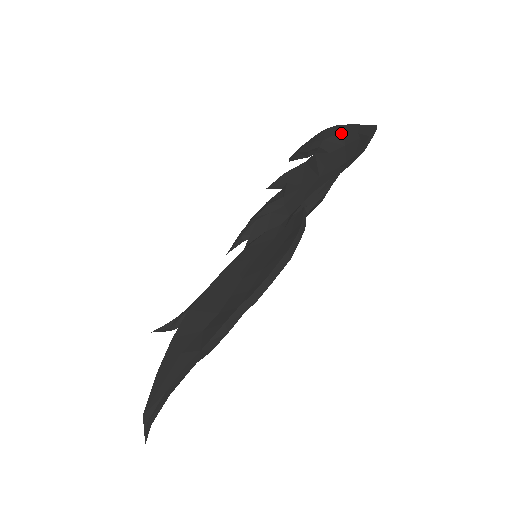
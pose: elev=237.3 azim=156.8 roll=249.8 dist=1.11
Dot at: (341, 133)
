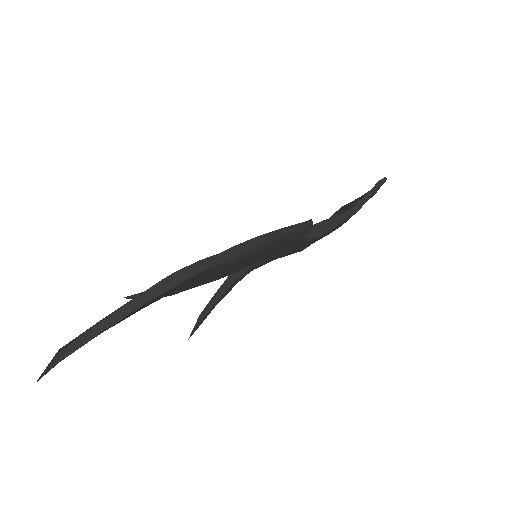
Dot at: (359, 197)
